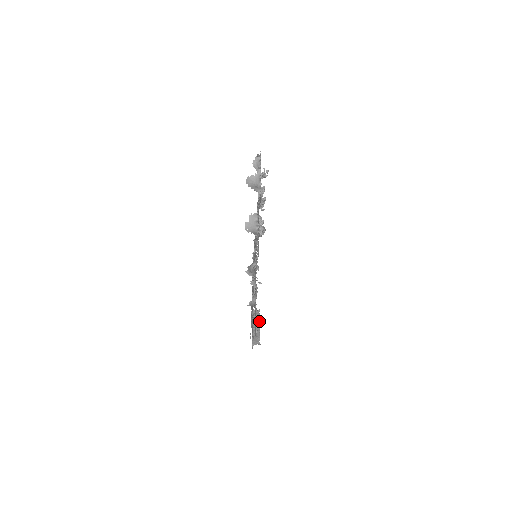
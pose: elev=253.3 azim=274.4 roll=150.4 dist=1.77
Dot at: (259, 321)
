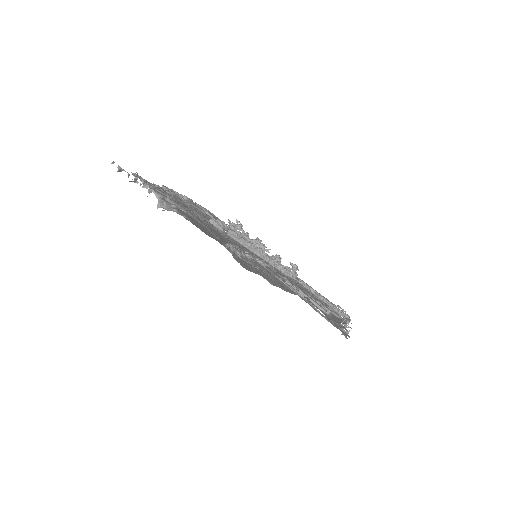
Dot at: occluded
